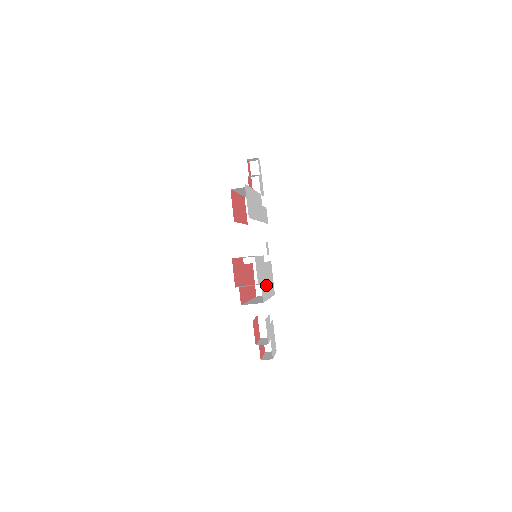
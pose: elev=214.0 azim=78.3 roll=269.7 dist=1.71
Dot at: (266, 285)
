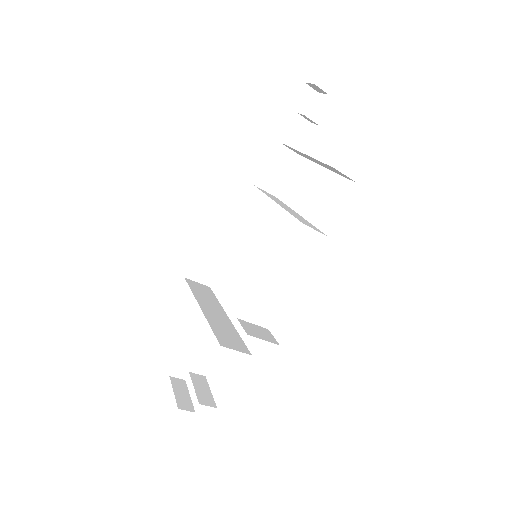
Dot at: occluded
